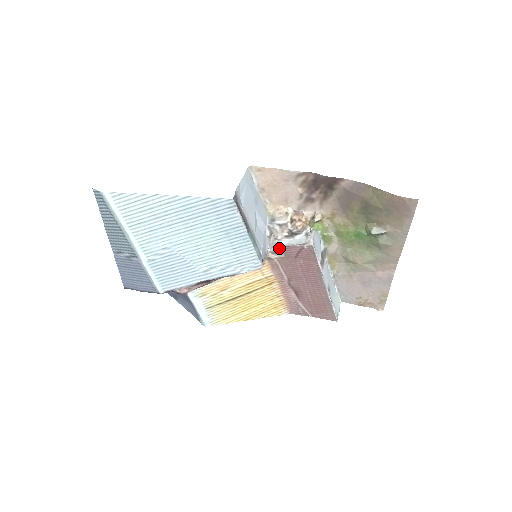
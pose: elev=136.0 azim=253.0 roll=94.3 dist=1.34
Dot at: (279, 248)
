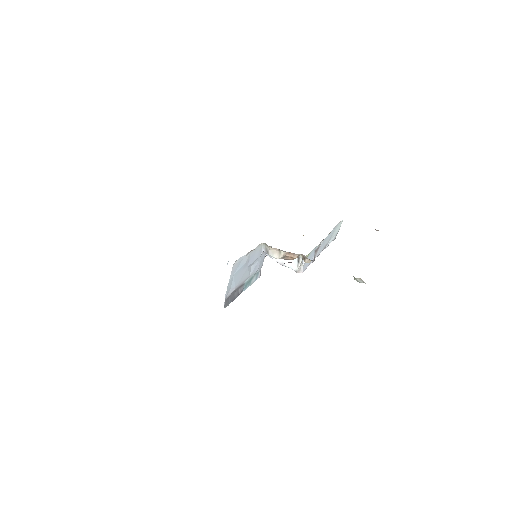
Dot at: occluded
